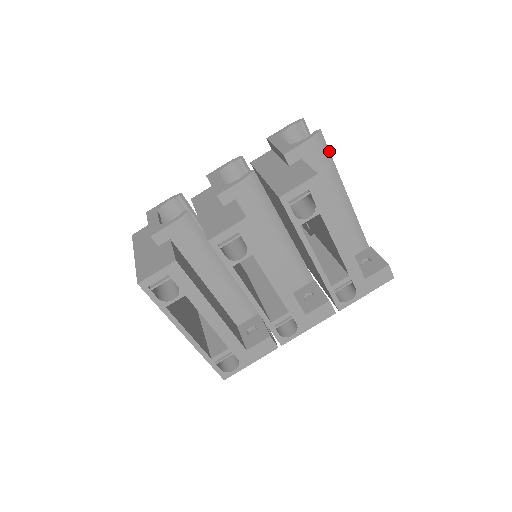
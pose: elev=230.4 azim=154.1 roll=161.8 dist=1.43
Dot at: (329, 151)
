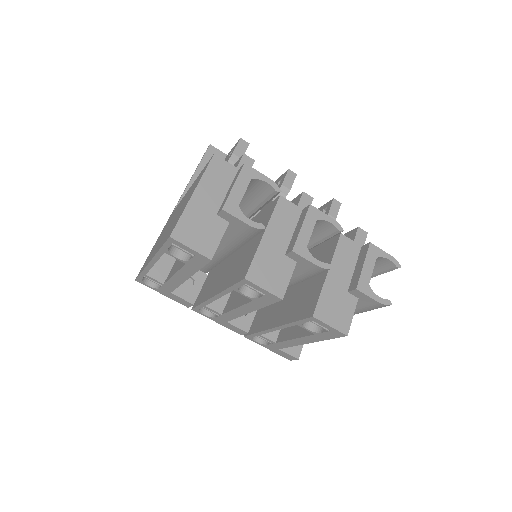
Dot at: occluded
